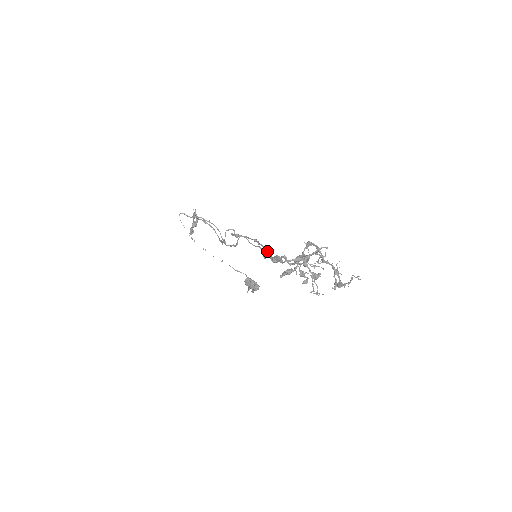
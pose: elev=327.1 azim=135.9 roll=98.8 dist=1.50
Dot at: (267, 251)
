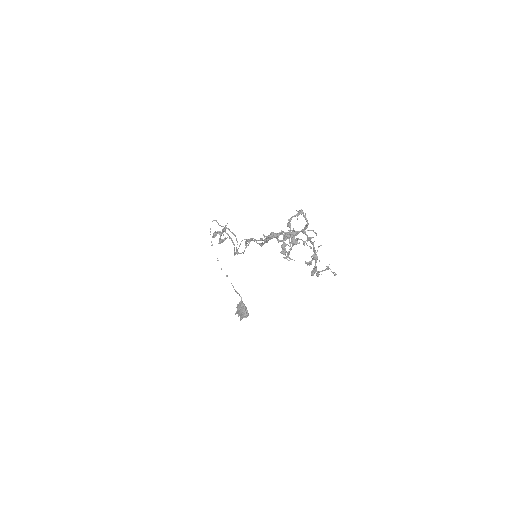
Dot at: occluded
